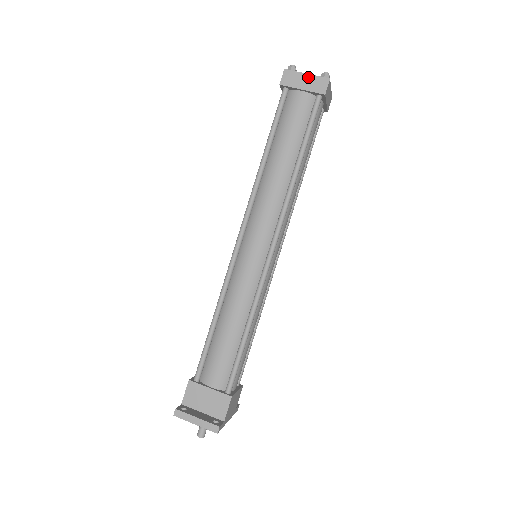
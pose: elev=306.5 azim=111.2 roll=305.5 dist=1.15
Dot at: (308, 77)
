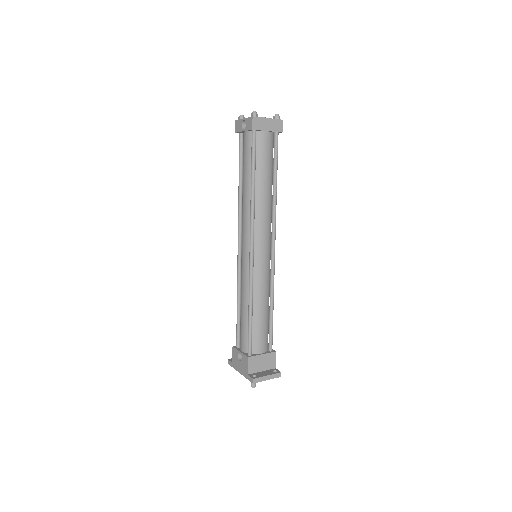
Dot at: (270, 121)
